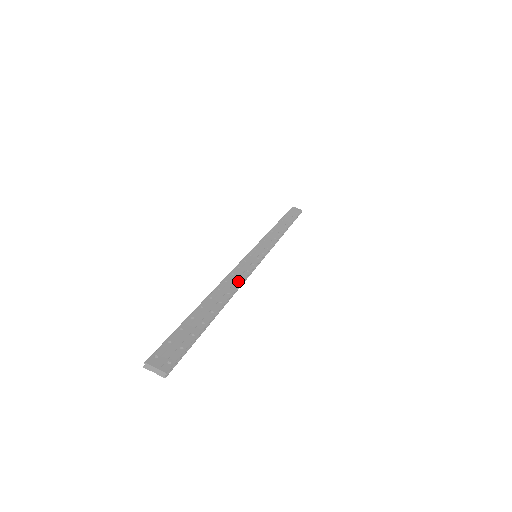
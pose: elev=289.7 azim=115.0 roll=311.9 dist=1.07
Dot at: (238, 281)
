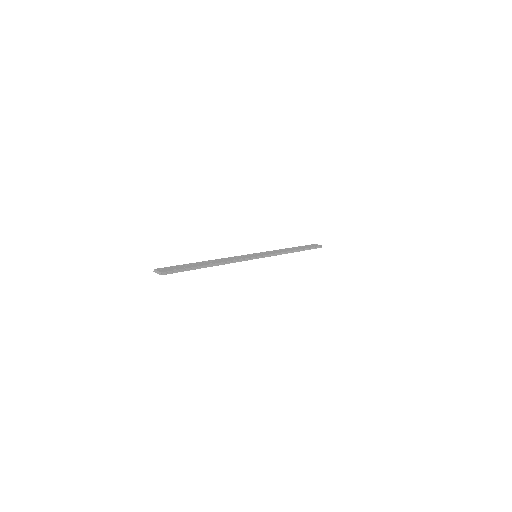
Dot at: (230, 260)
